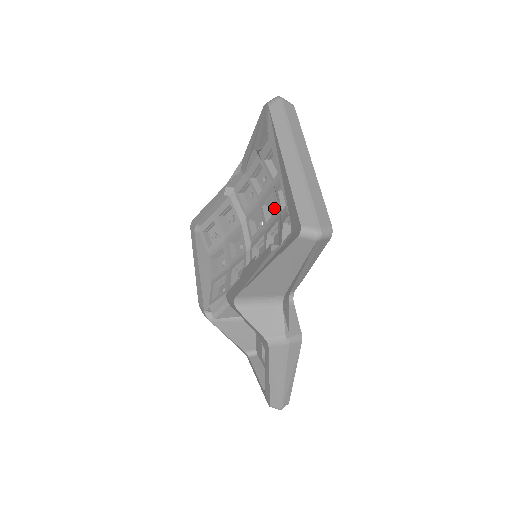
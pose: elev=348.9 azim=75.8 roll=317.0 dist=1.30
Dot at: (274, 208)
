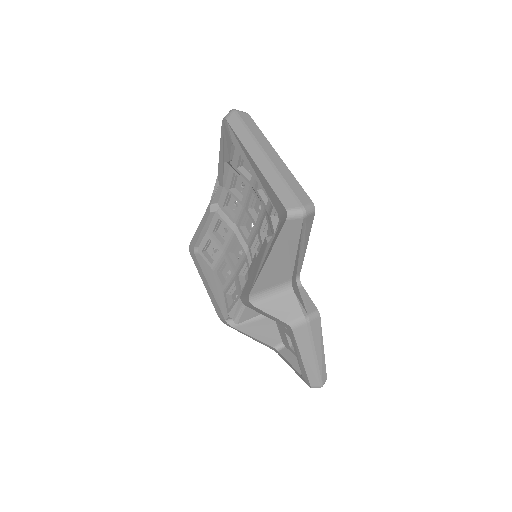
Dot at: (259, 208)
